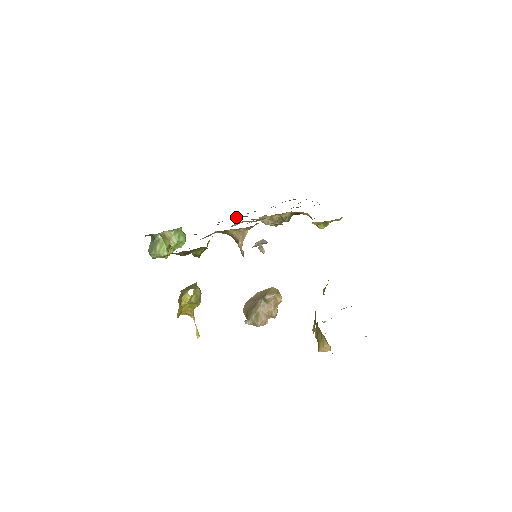
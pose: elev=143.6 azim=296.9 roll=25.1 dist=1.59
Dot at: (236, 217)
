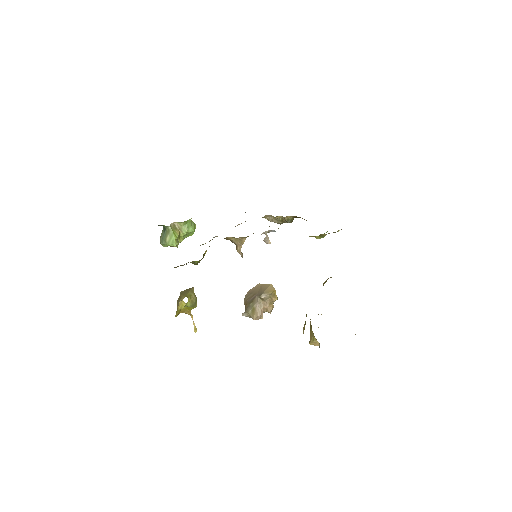
Dot at: occluded
